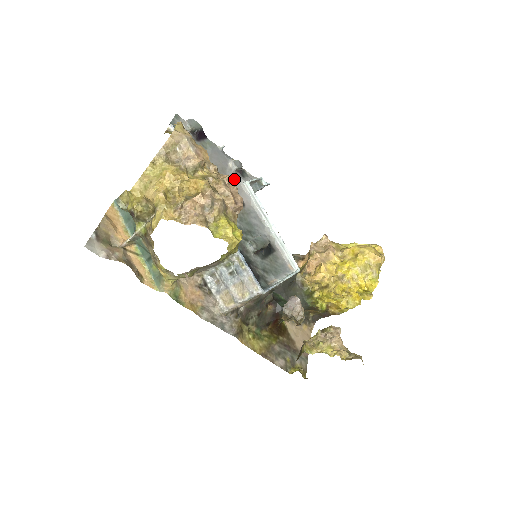
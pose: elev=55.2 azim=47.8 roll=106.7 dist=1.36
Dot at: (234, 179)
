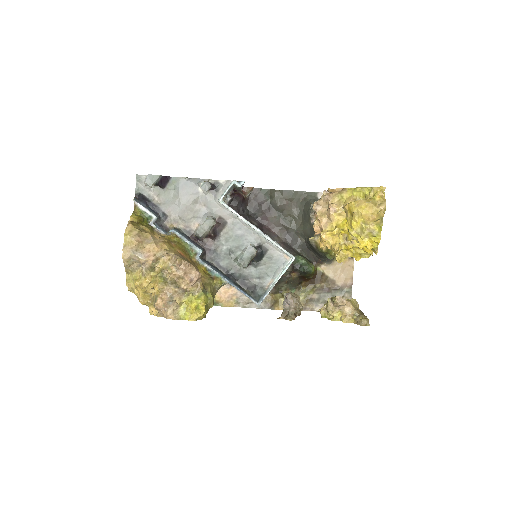
Dot at: (209, 202)
